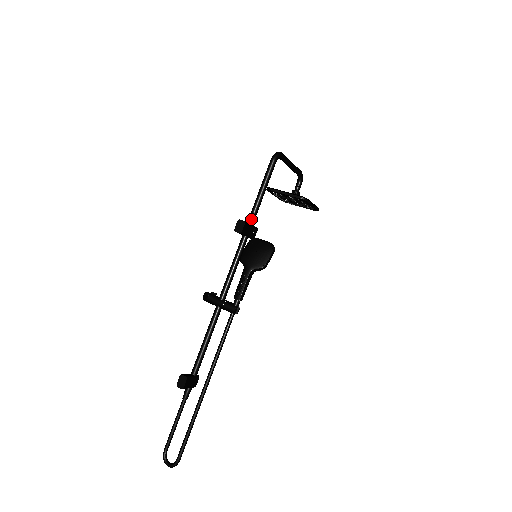
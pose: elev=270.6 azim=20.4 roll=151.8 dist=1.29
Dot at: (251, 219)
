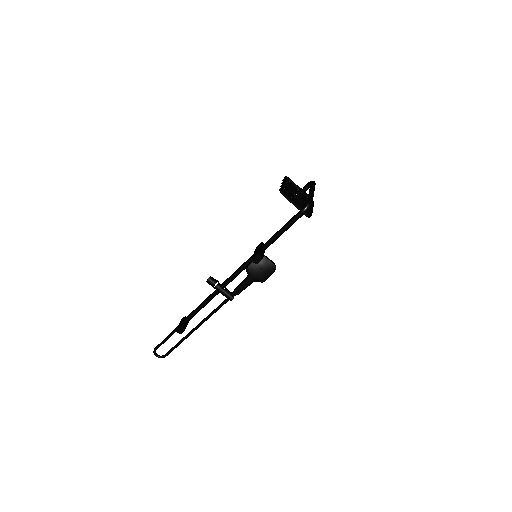
Dot at: (266, 248)
